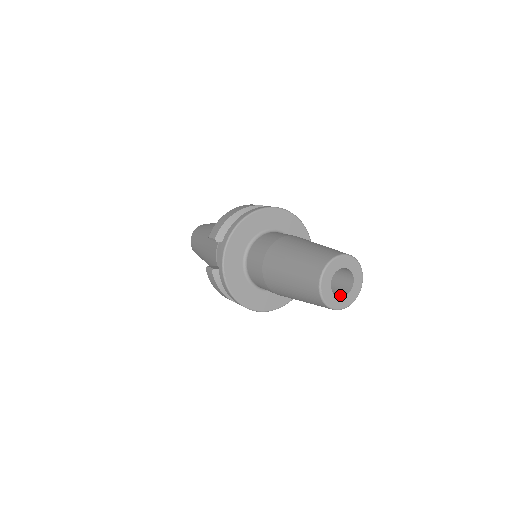
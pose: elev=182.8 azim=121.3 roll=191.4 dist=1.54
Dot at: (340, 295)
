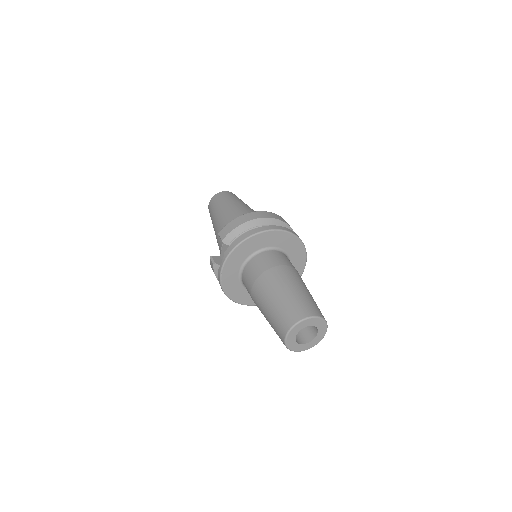
Dot at: (303, 341)
